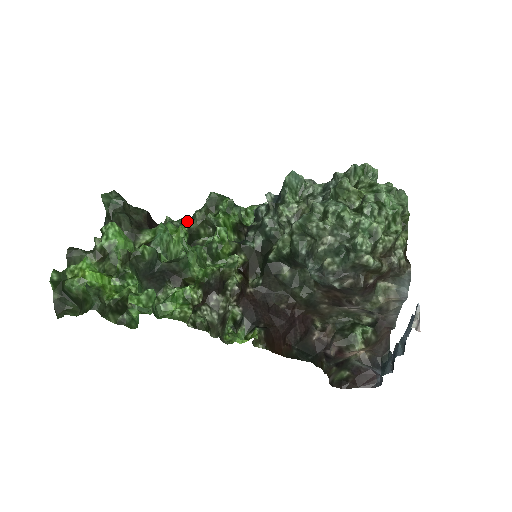
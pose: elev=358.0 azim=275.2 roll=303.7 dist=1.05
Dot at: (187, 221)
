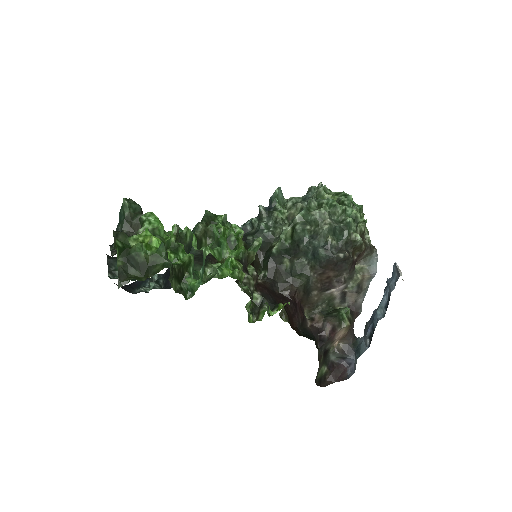
Dot at: occluded
